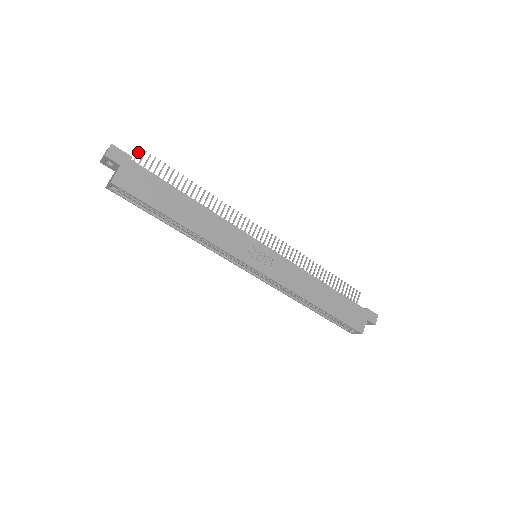
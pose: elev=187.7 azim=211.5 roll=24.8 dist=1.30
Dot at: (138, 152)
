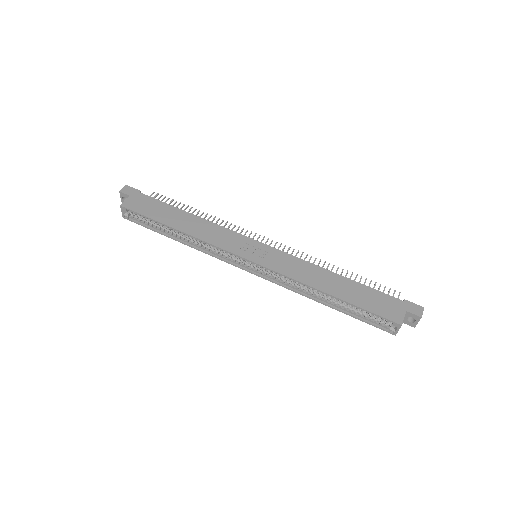
Dot at: (152, 194)
